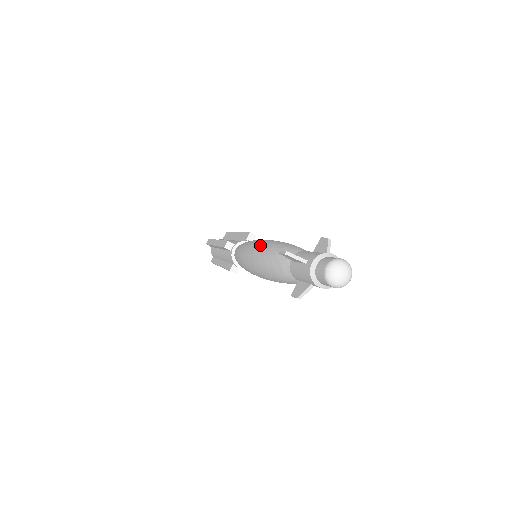
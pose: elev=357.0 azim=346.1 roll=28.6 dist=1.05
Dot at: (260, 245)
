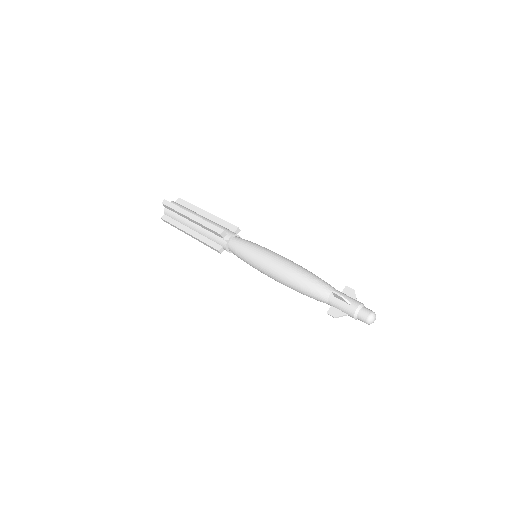
Dot at: (279, 280)
